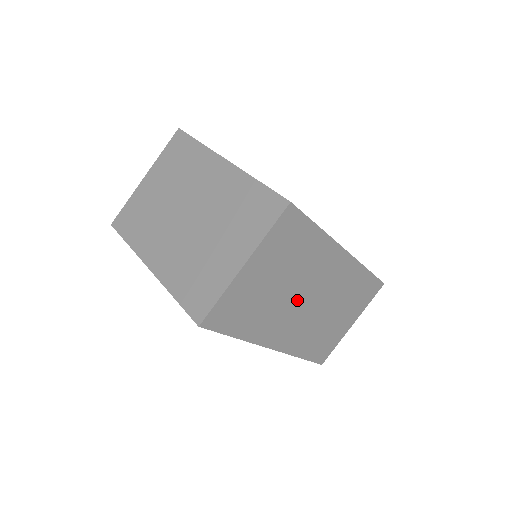
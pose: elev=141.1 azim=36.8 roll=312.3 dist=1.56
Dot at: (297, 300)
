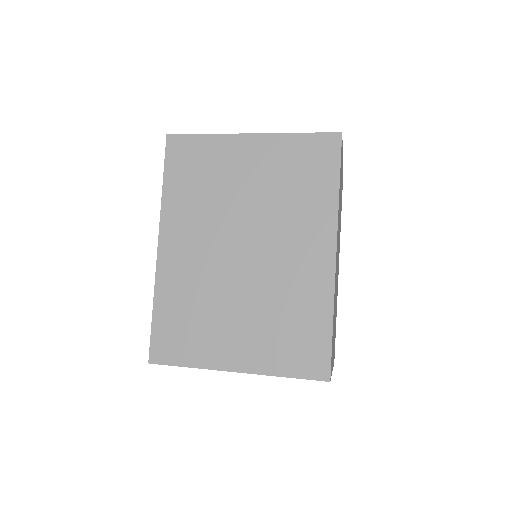
Dot at: (338, 241)
